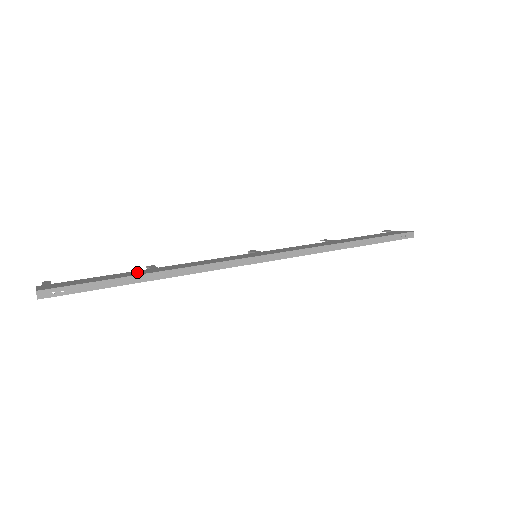
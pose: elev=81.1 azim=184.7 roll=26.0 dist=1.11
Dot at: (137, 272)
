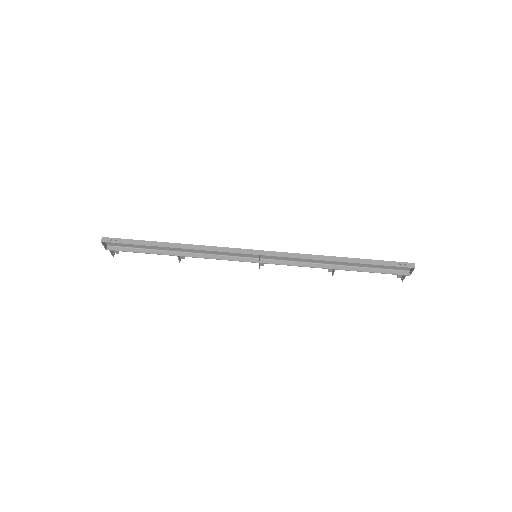
Dot at: occluded
